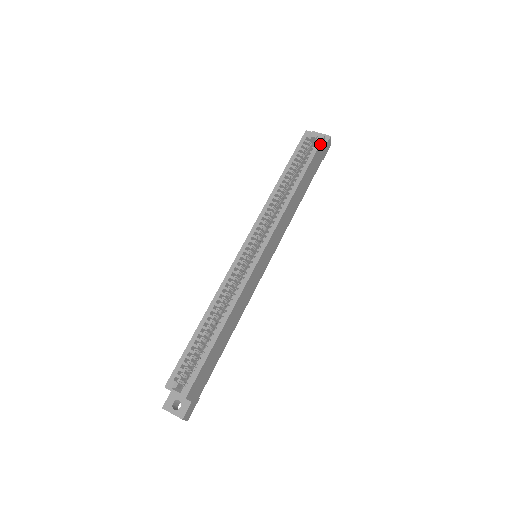
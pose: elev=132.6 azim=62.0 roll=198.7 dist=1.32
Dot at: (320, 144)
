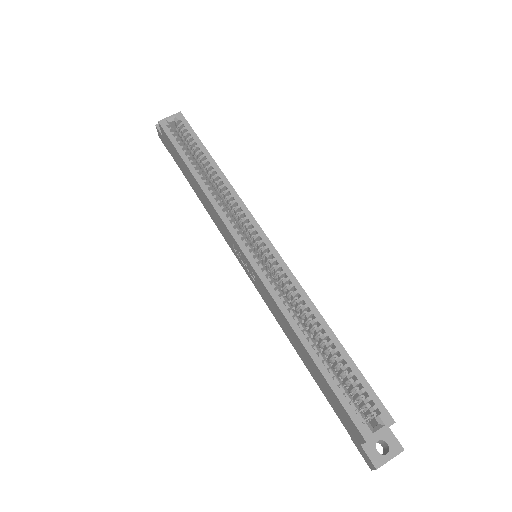
Dot at: (186, 121)
